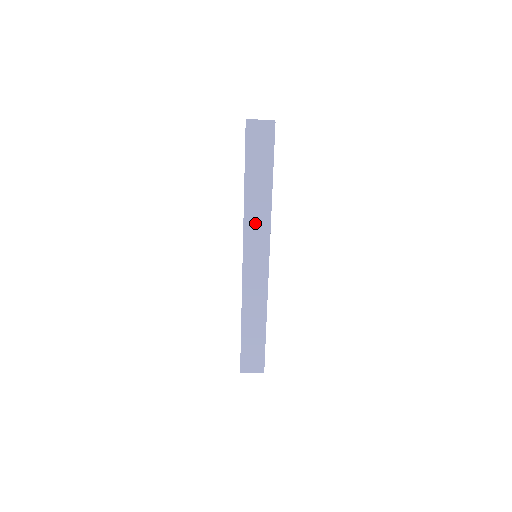
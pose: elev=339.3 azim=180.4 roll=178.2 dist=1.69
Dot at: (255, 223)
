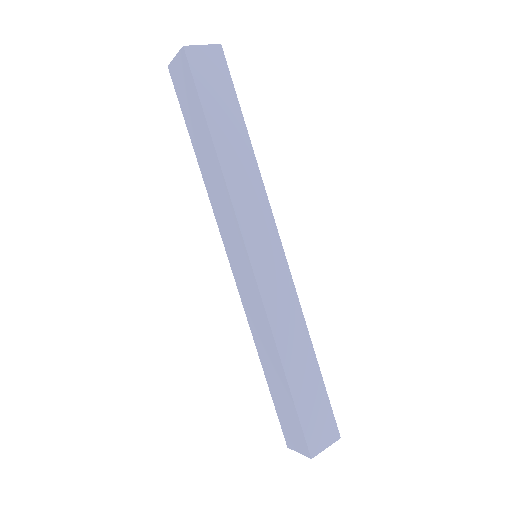
Dot at: (246, 195)
